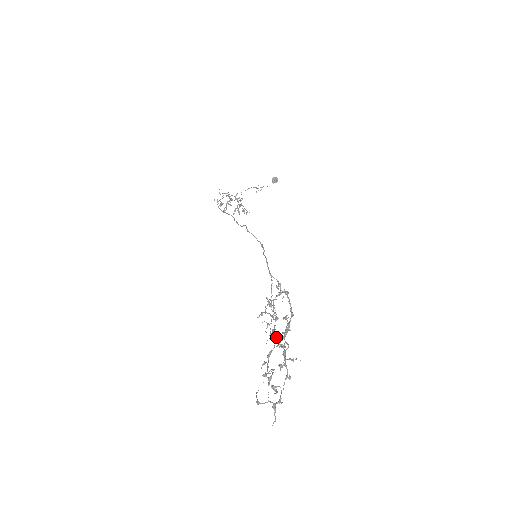
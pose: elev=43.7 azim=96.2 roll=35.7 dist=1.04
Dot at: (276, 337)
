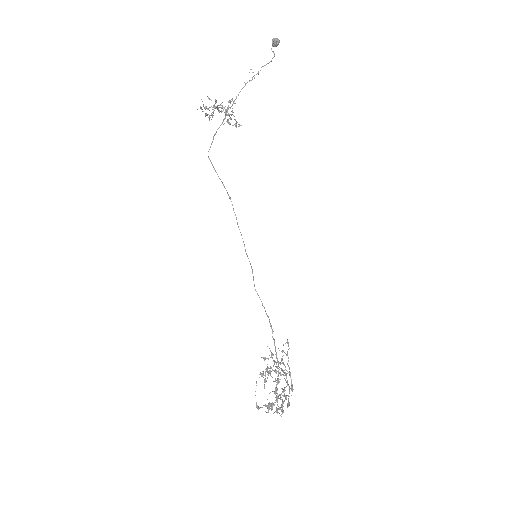
Dot at: occluded
